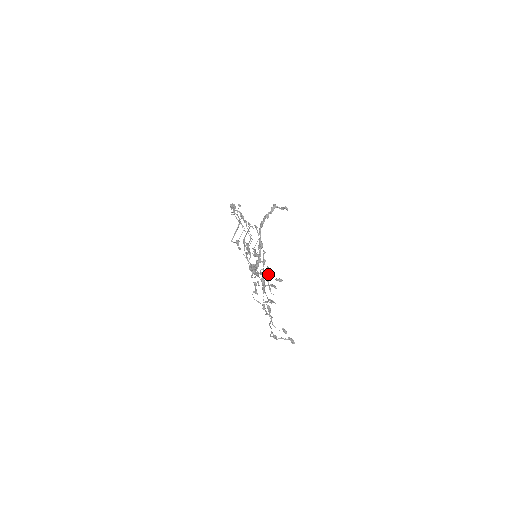
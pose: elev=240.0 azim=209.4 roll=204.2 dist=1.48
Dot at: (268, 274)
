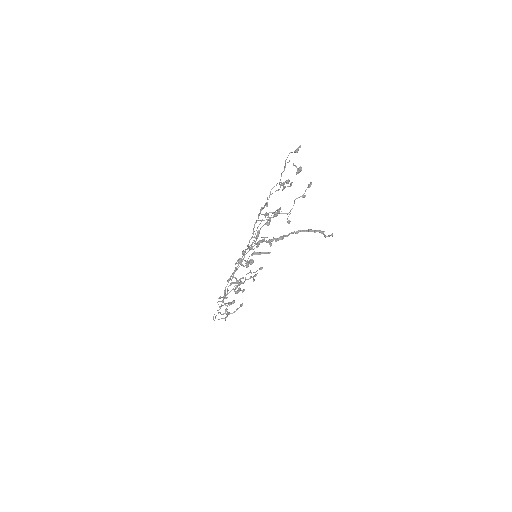
Dot at: (240, 281)
